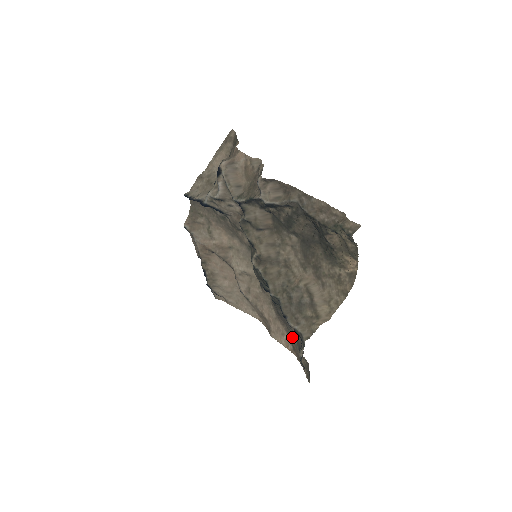
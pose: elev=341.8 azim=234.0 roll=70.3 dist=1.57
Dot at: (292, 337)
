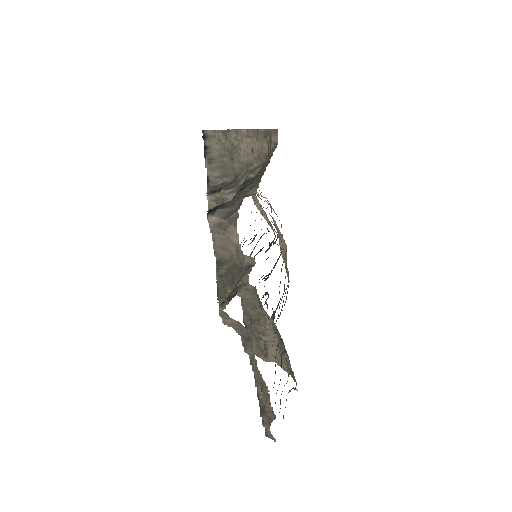
Dot at: occluded
